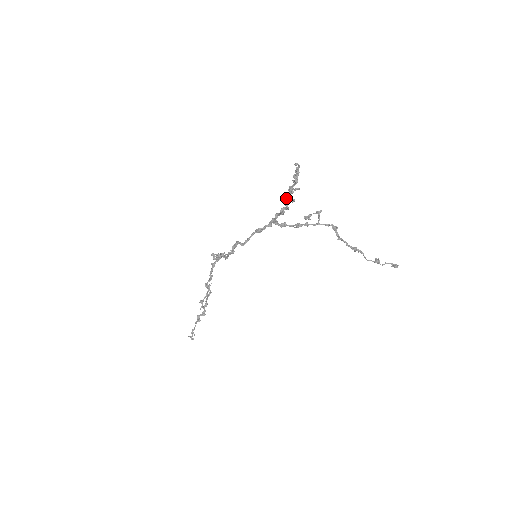
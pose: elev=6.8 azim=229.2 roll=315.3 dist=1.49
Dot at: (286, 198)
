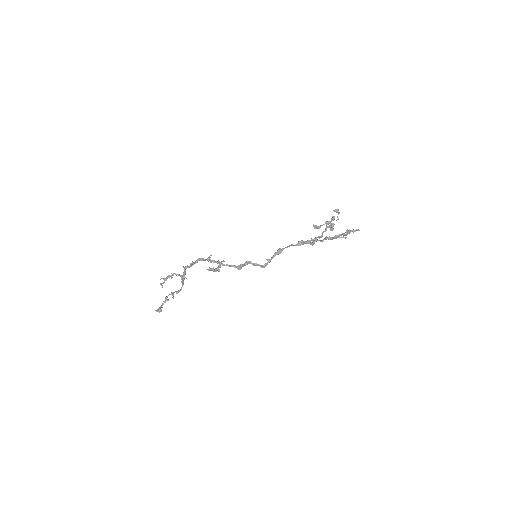
Dot at: (326, 239)
